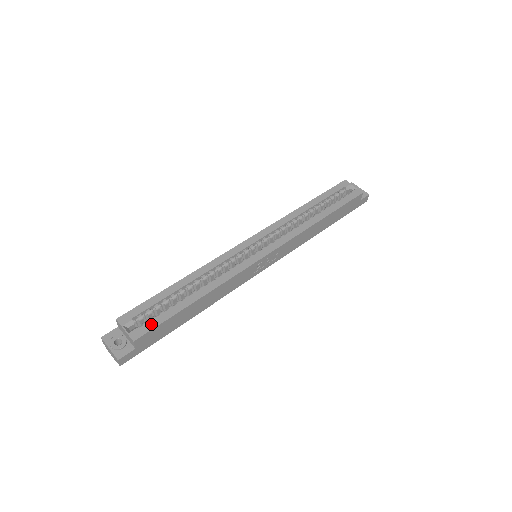
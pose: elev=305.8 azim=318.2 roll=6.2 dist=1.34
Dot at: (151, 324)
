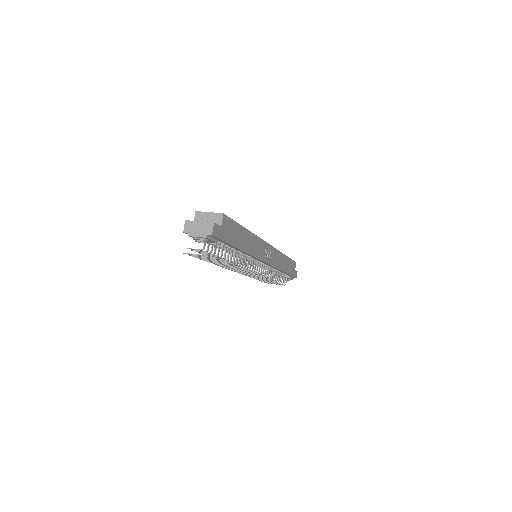
Dot at: occluded
